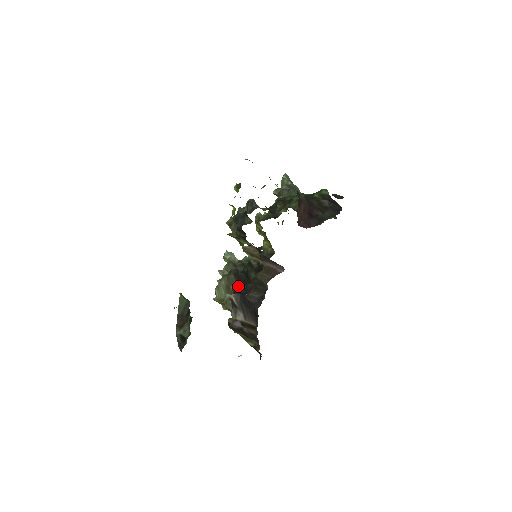
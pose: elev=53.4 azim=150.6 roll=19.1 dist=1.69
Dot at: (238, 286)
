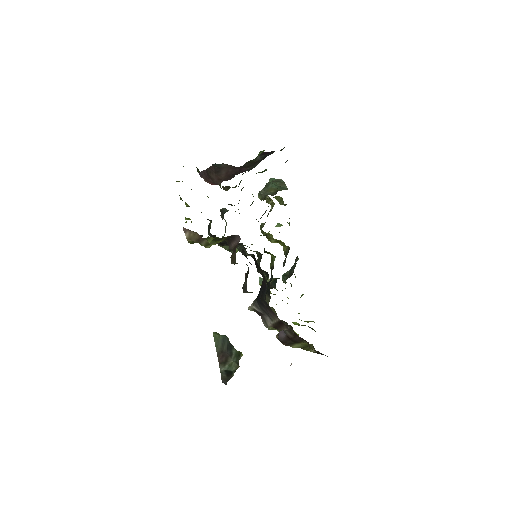
Dot at: occluded
